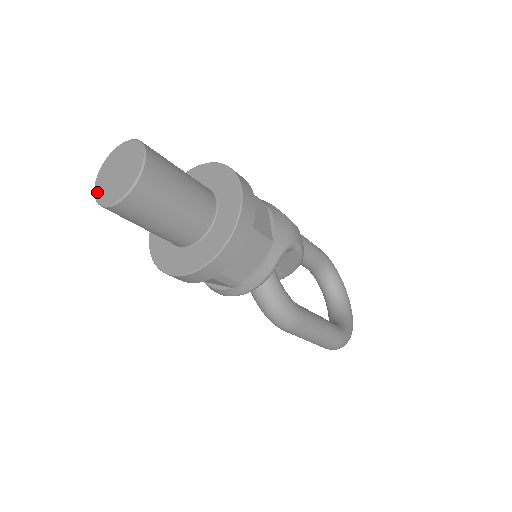
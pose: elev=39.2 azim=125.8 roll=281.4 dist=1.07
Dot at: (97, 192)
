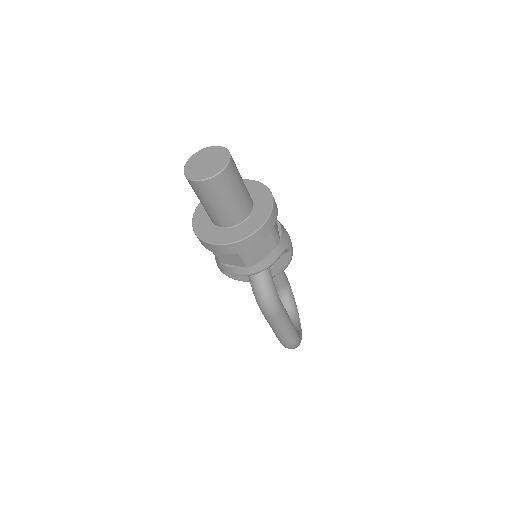
Dot at: (187, 172)
